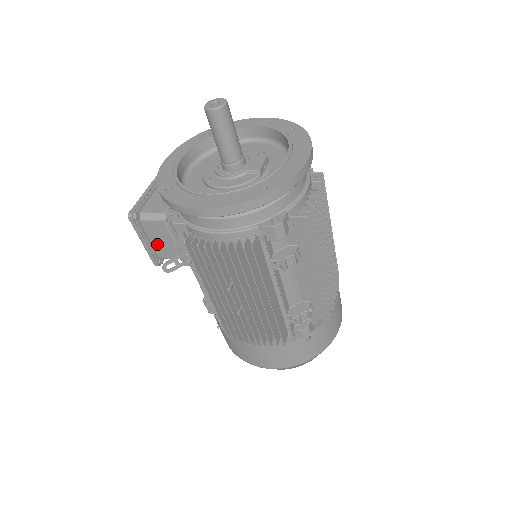
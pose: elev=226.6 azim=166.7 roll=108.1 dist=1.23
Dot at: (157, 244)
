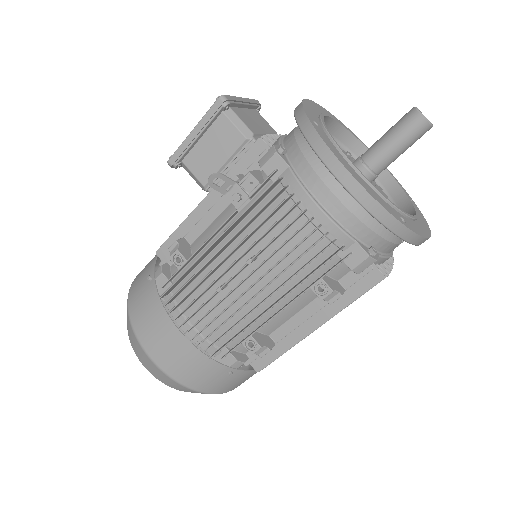
Dot at: (202, 148)
